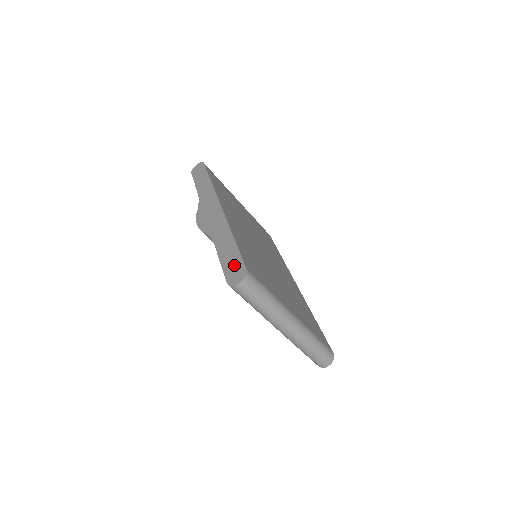
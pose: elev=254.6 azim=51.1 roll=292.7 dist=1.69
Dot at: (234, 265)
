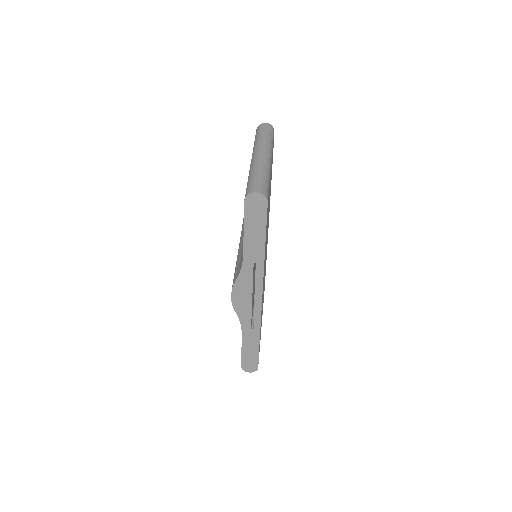
Dot at: occluded
